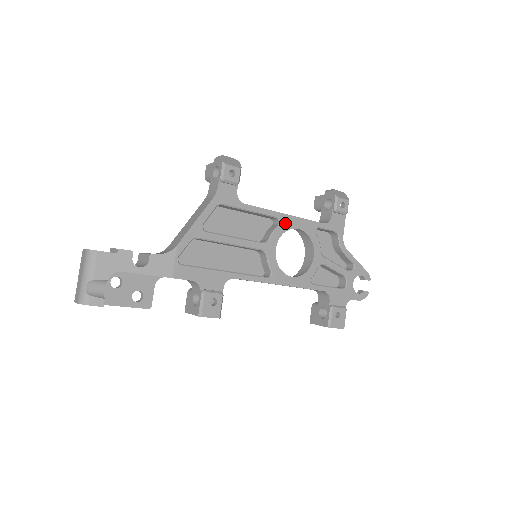
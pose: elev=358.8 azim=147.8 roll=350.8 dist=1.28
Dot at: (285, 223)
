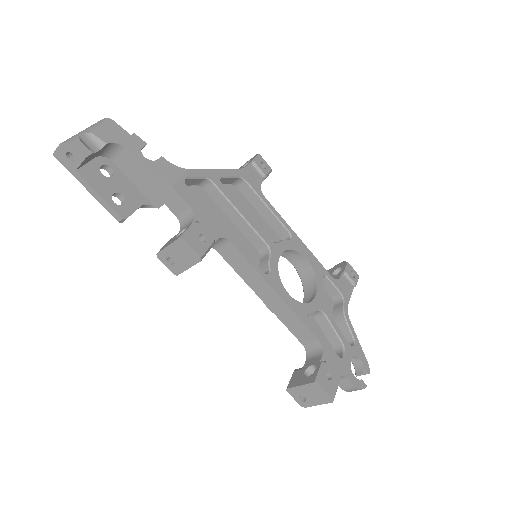
Dot at: (296, 243)
